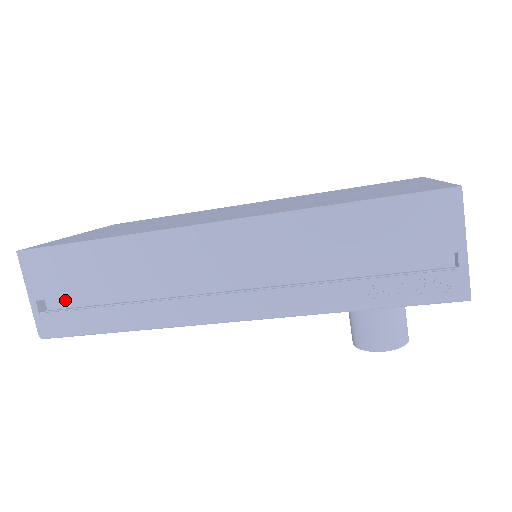
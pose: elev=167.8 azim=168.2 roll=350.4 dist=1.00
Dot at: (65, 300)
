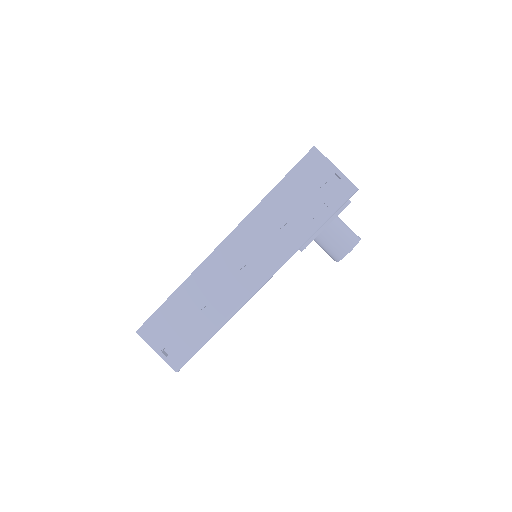
Dot at: (175, 342)
